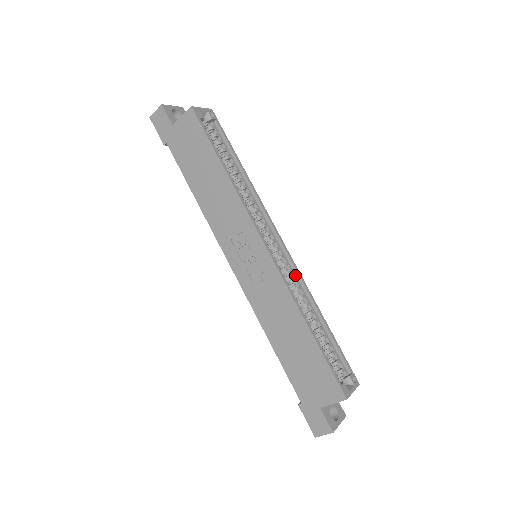
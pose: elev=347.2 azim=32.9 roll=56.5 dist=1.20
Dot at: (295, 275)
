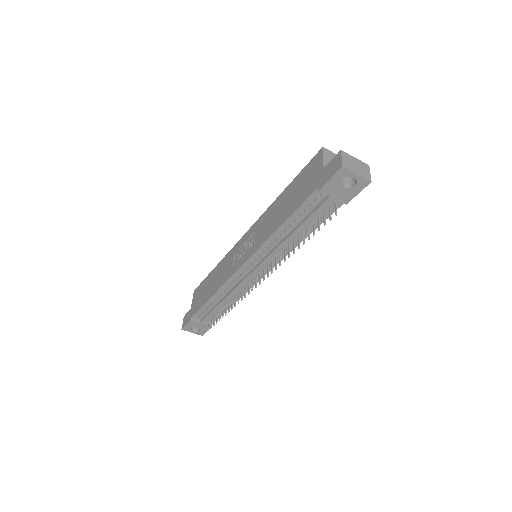
Dot at: occluded
